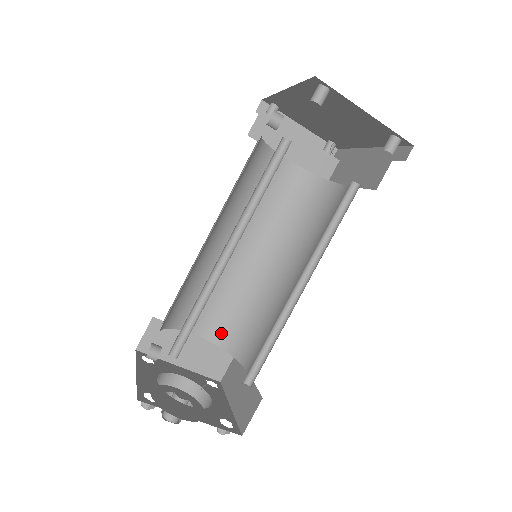
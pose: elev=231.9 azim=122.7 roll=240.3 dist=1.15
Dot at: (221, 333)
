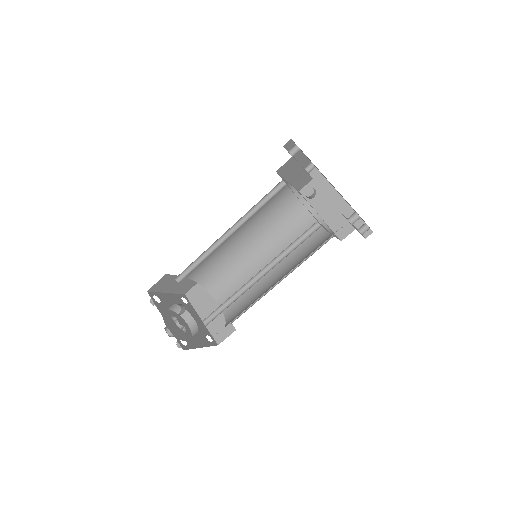
Dot at: (201, 276)
